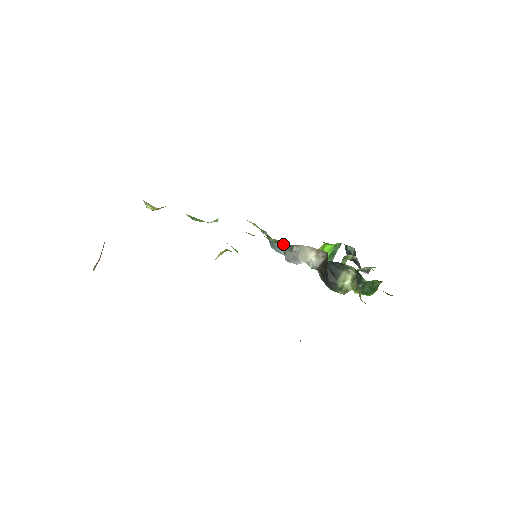
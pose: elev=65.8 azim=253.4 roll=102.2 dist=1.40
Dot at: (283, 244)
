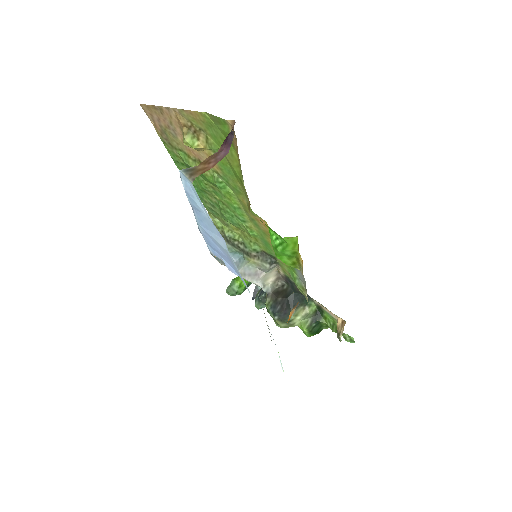
Dot at: (261, 257)
